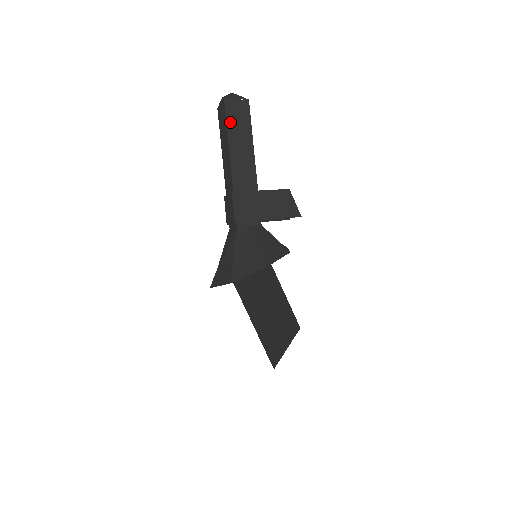
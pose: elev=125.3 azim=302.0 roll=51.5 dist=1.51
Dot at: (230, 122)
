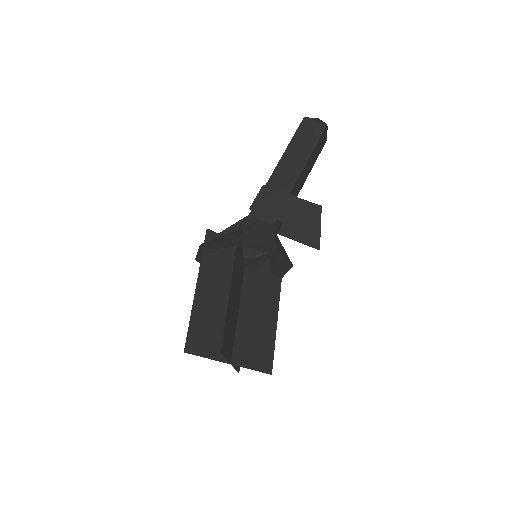
Dot at: (298, 134)
